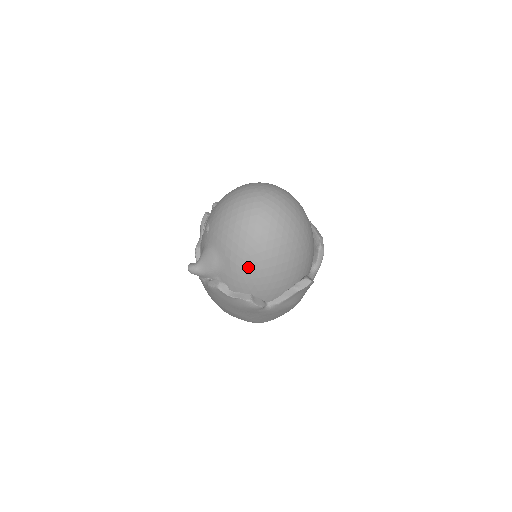
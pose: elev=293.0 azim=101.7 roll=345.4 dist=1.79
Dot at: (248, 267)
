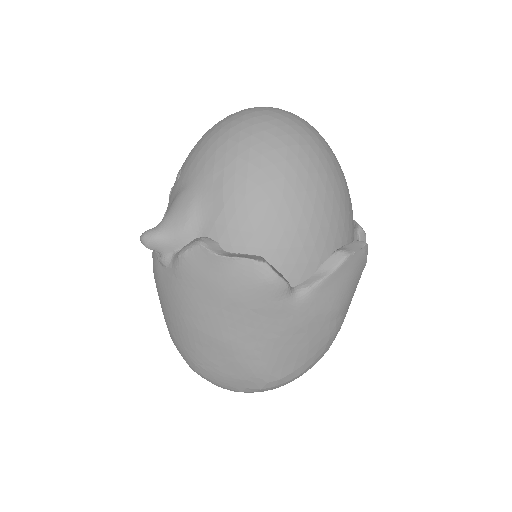
Dot at: (257, 192)
